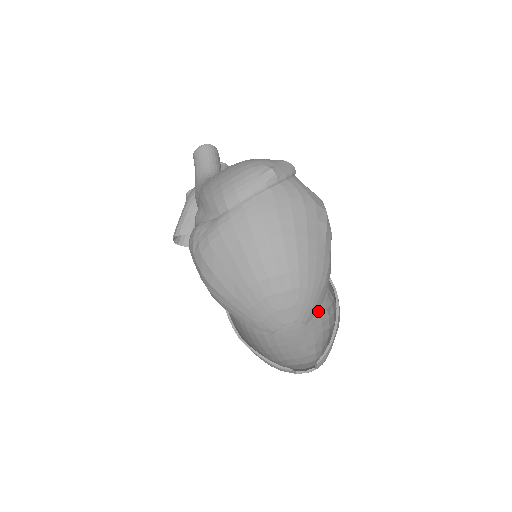
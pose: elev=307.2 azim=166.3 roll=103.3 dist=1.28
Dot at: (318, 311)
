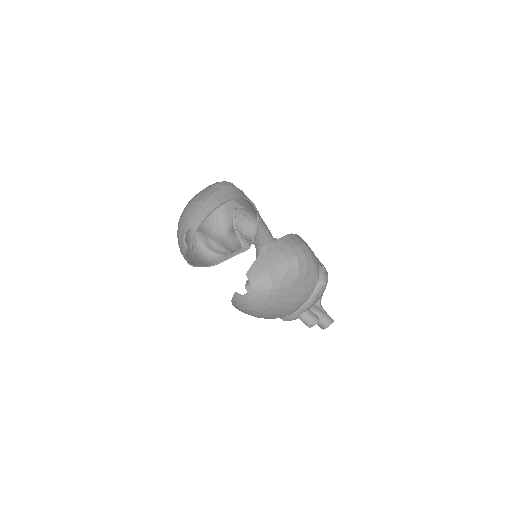
Dot at: (312, 272)
